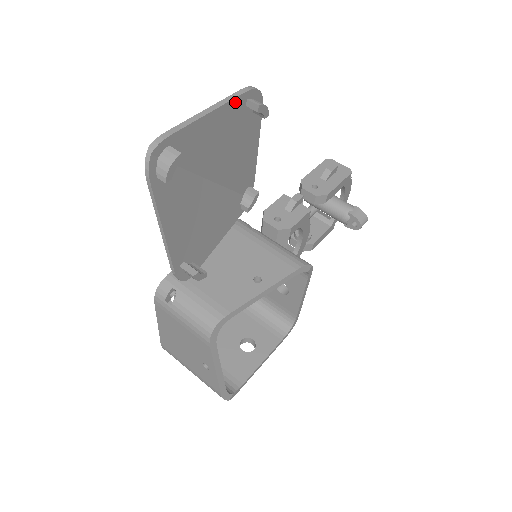
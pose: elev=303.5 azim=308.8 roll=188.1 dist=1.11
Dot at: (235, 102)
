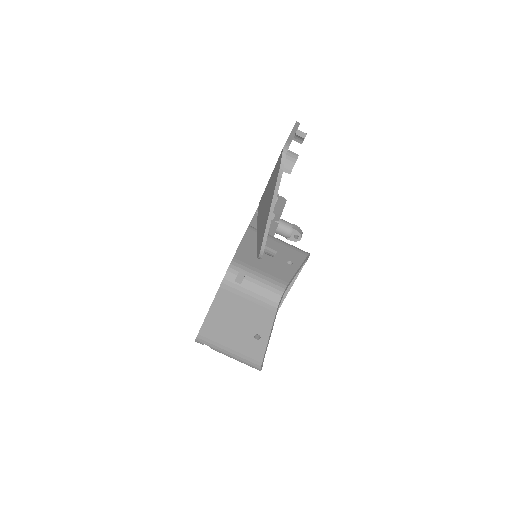
Dot at: occluded
